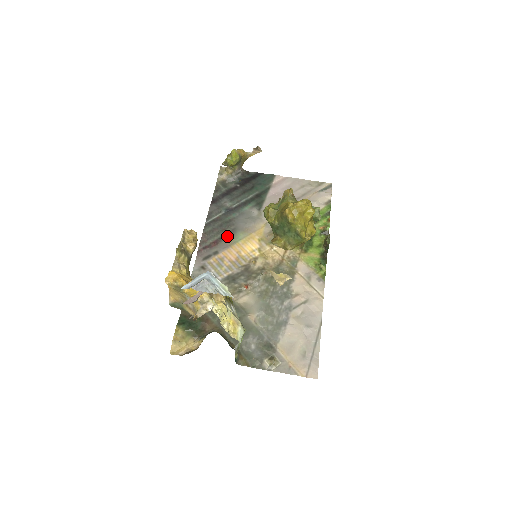
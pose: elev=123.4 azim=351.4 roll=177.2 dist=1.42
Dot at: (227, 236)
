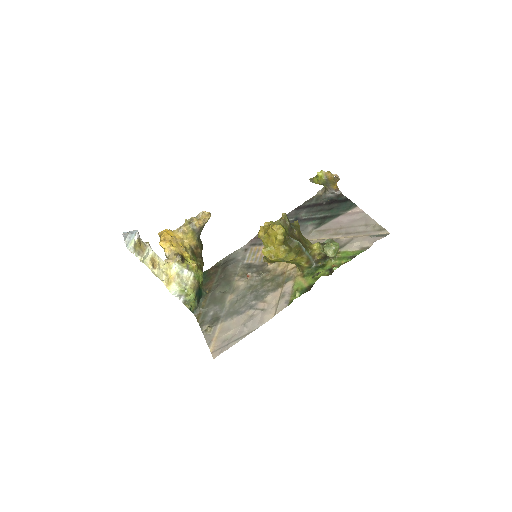
Dot at: occluded
